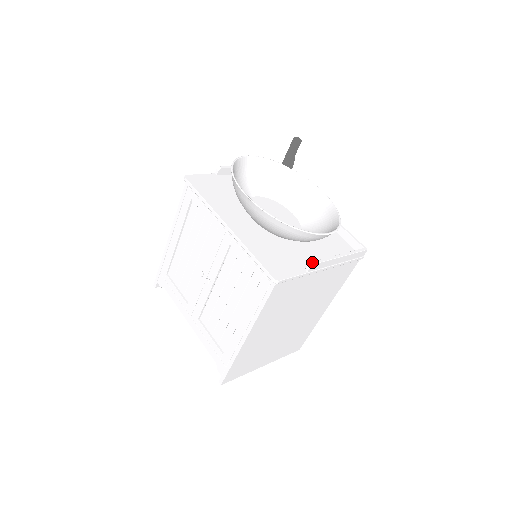
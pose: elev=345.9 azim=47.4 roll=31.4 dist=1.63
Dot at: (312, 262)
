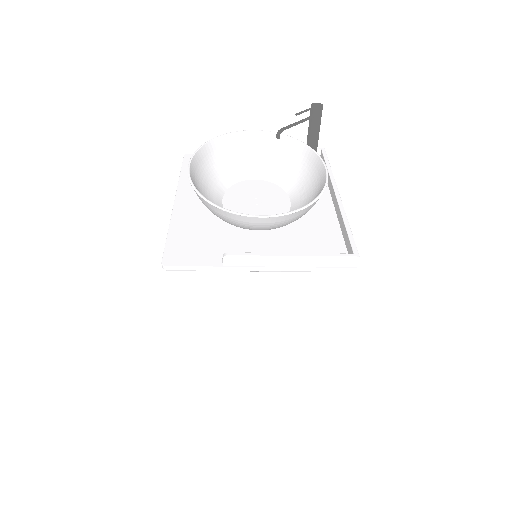
Dot at: (228, 252)
